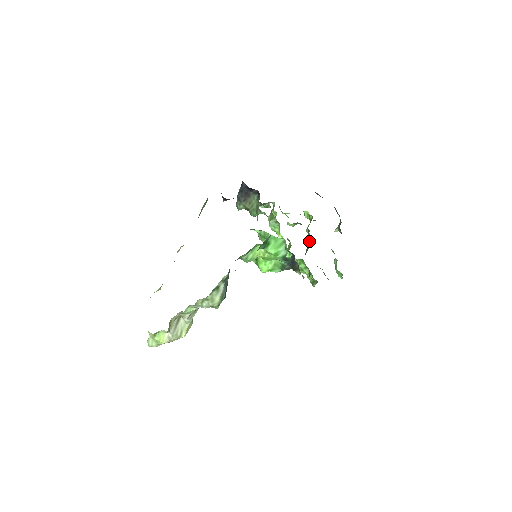
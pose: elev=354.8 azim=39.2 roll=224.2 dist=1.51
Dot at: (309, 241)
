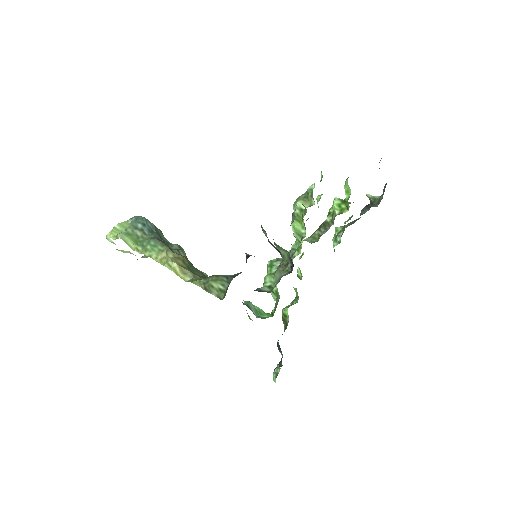
Dot at: (325, 229)
